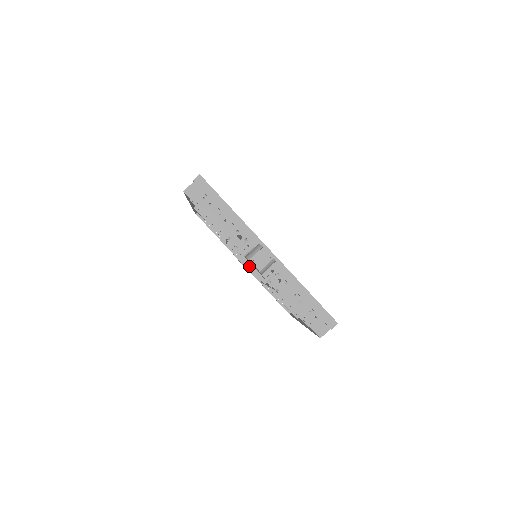
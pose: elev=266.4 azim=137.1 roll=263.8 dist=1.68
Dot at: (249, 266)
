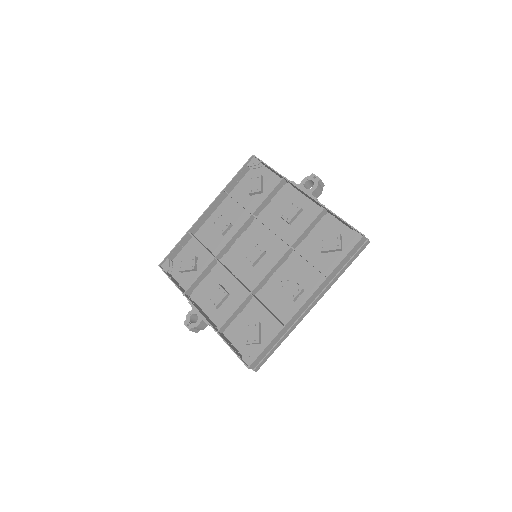
Dot at: (235, 277)
